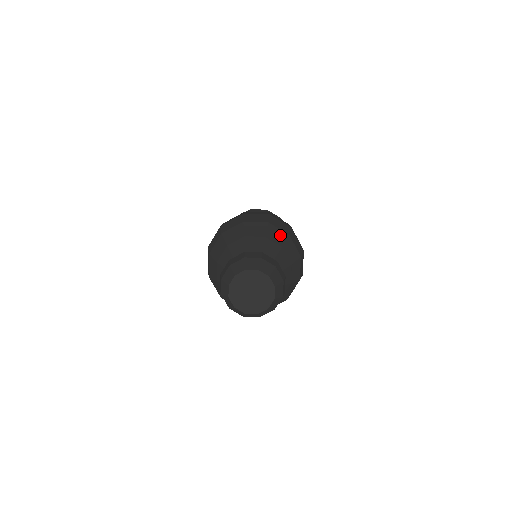
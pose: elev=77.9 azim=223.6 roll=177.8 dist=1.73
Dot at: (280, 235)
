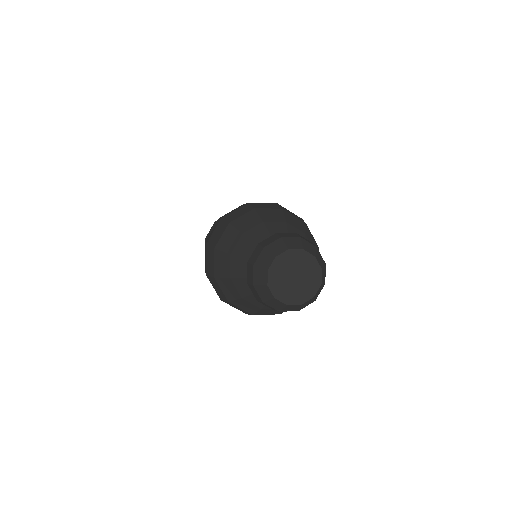
Dot at: (314, 242)
